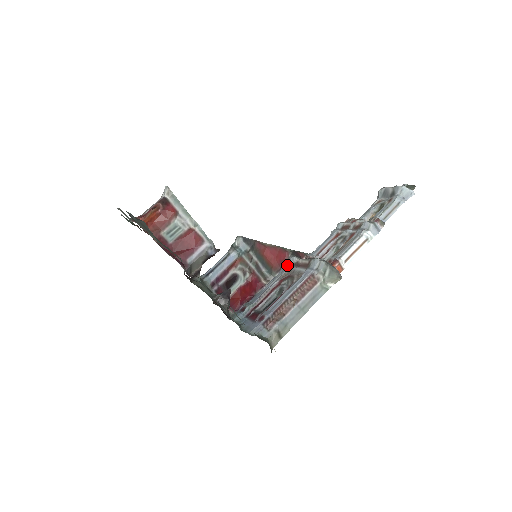
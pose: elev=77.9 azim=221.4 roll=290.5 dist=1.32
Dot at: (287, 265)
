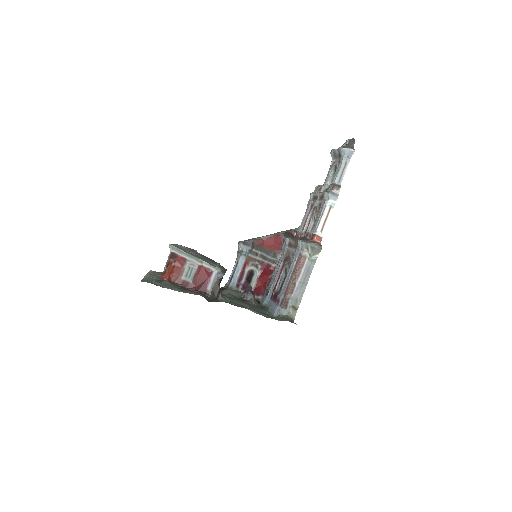
Dot at: (284, 246)
